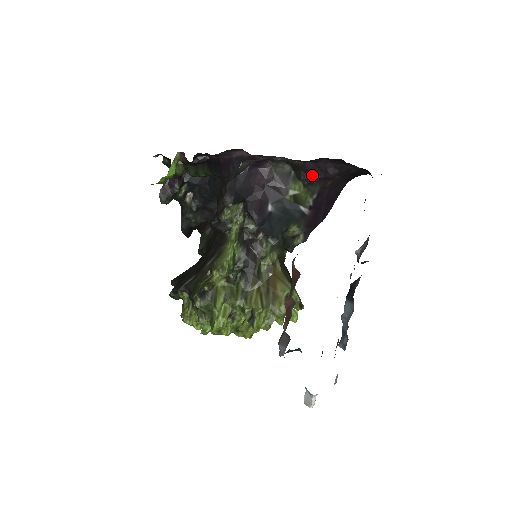
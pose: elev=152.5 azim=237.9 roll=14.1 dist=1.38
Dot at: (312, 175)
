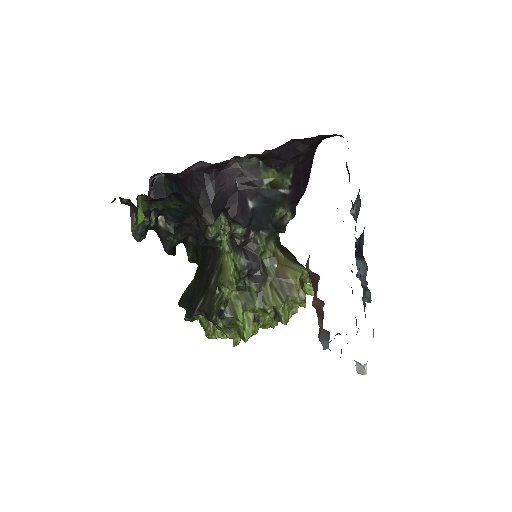
Dot at: (282, 159)
